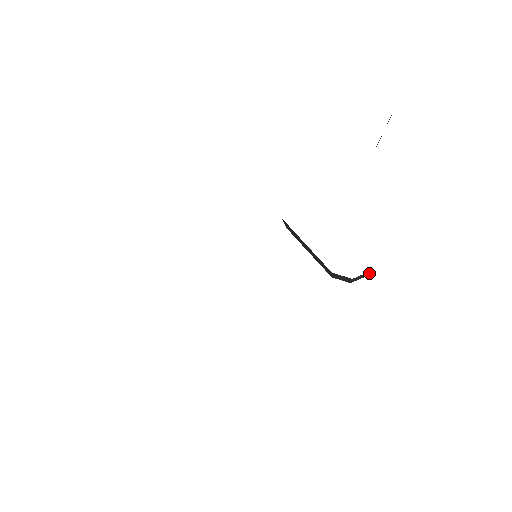
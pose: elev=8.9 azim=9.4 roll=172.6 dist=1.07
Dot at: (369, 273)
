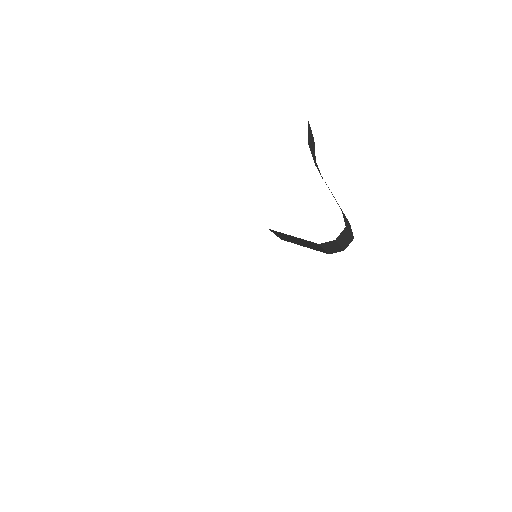
Dot at: (350, 233)
